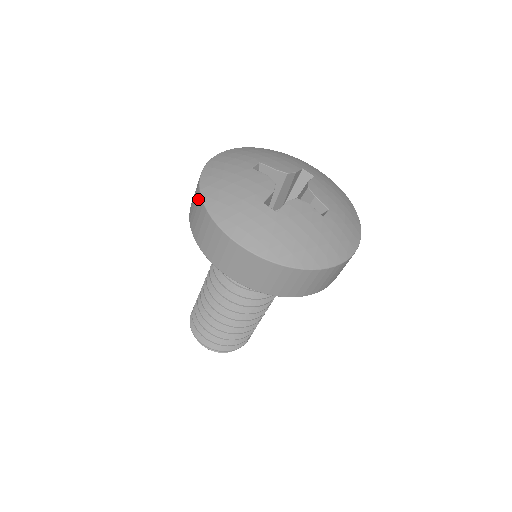
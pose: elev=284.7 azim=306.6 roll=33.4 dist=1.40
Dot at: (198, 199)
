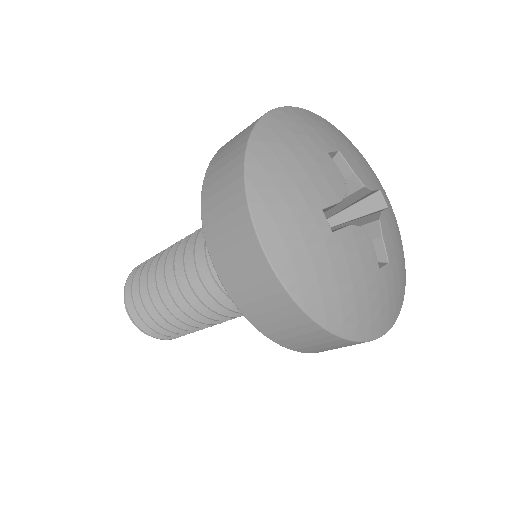
Dot at: (239, 151)
